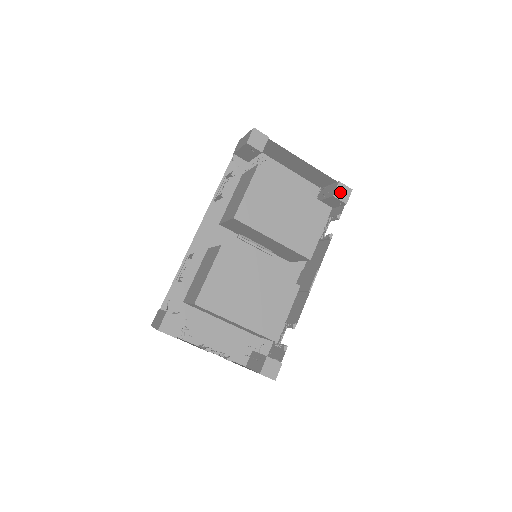
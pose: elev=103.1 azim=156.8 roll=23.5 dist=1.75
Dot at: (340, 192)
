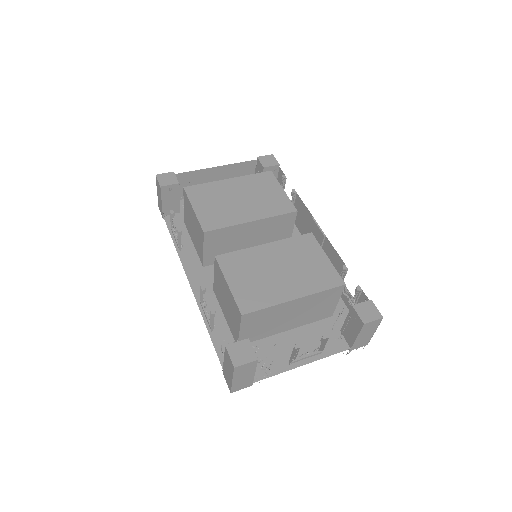
Dot at: (266, 162)
